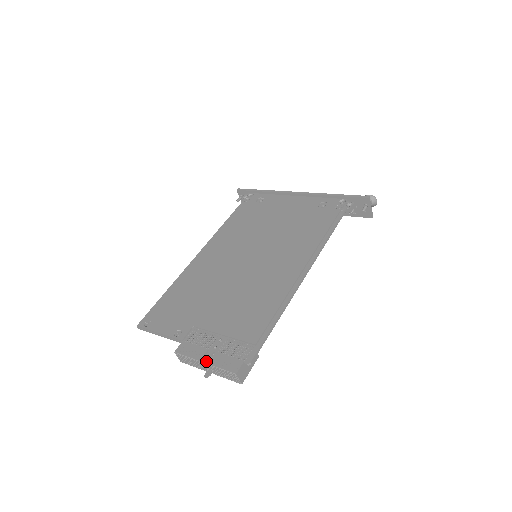
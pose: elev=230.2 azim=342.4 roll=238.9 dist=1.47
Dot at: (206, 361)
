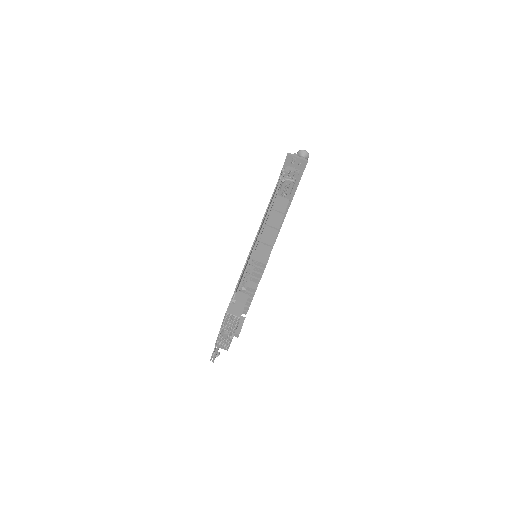
Dot at: (220, 328)
